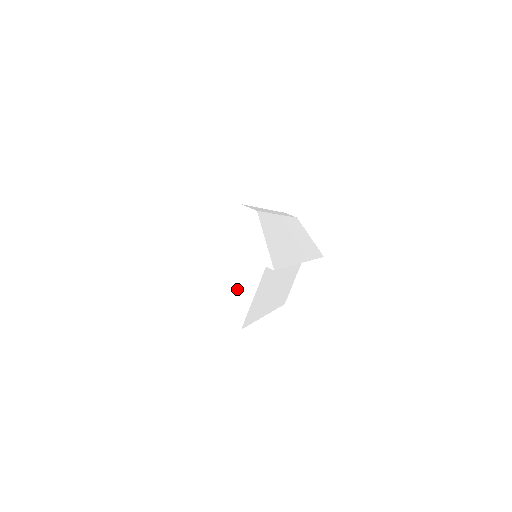
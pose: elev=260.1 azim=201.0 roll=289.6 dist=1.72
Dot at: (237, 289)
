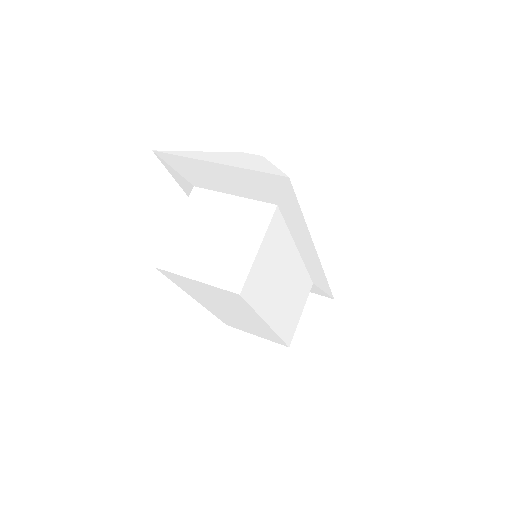
Dot at: (236, 244)
